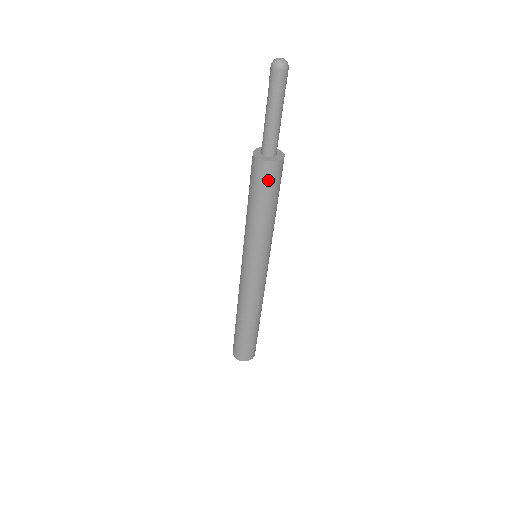
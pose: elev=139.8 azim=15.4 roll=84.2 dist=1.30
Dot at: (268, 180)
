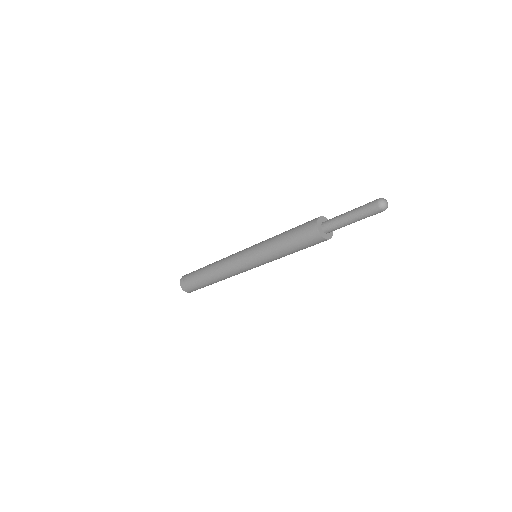
Dot at: (310, 241)
